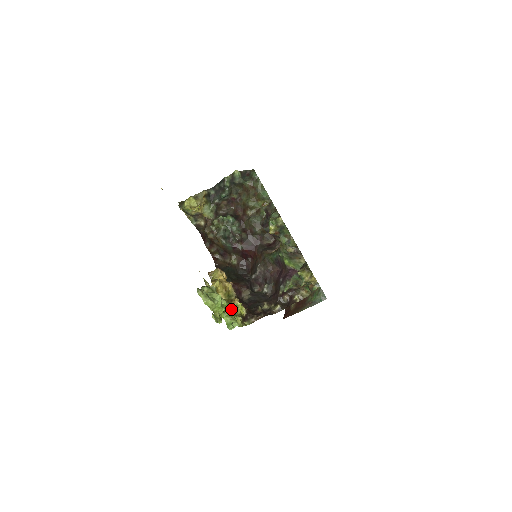
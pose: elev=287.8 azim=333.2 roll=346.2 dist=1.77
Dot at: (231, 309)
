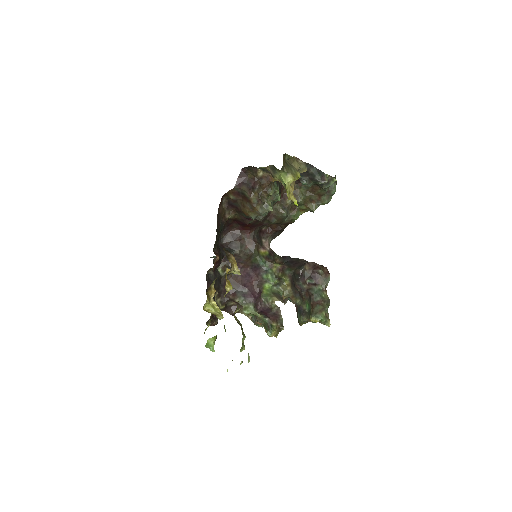
Dot at: occluded
